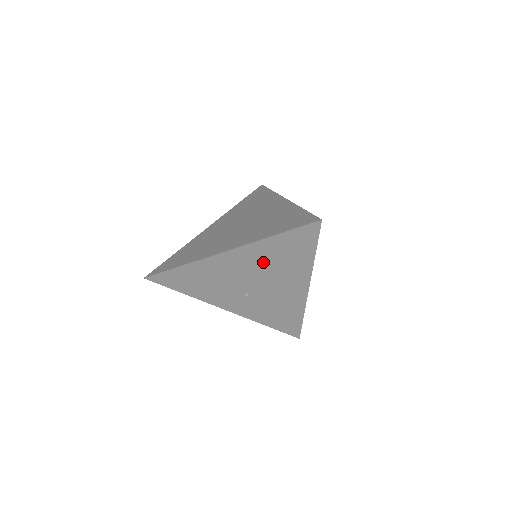
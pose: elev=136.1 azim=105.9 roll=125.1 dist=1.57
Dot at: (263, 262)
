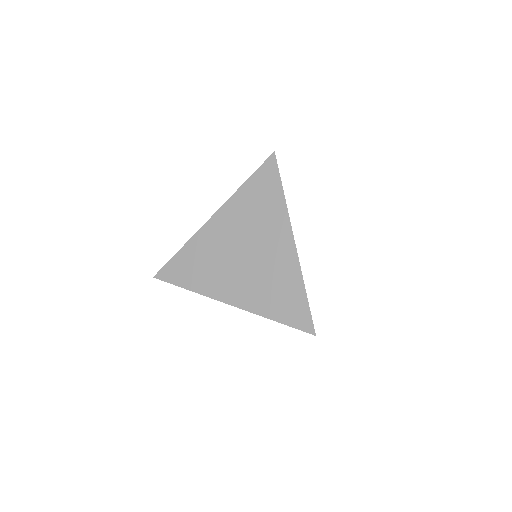
Dot at: occluded
